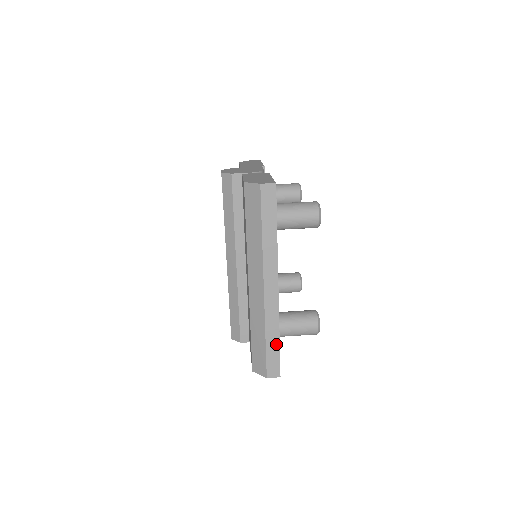
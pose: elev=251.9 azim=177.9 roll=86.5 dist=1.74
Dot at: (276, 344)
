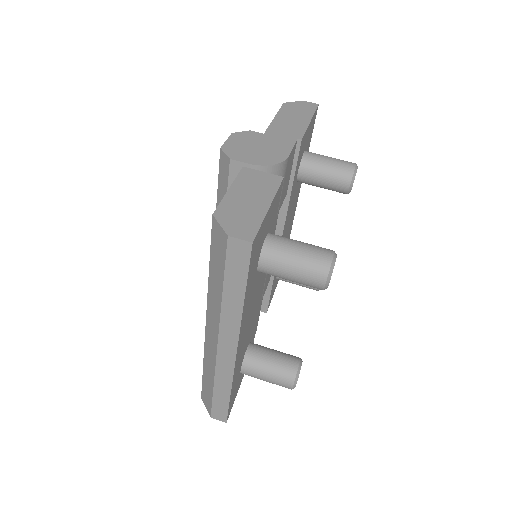
Dot at: (225, 397)
